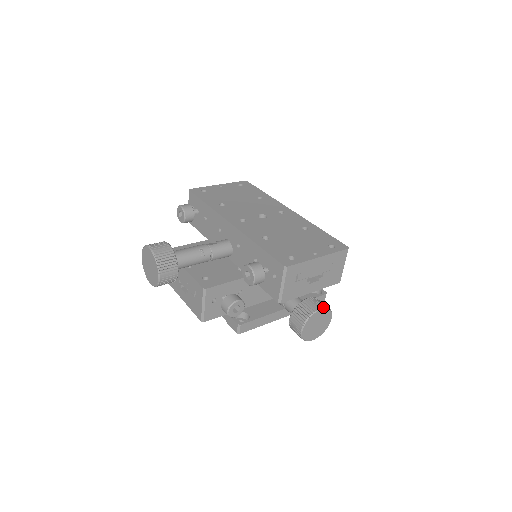
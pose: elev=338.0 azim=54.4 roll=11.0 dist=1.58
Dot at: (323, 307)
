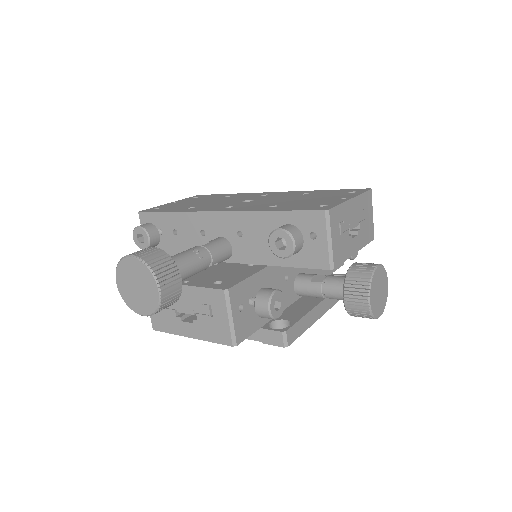
Dot at: (378, 264)
